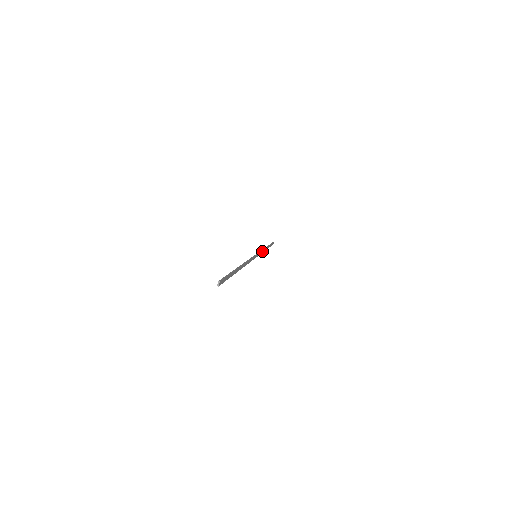
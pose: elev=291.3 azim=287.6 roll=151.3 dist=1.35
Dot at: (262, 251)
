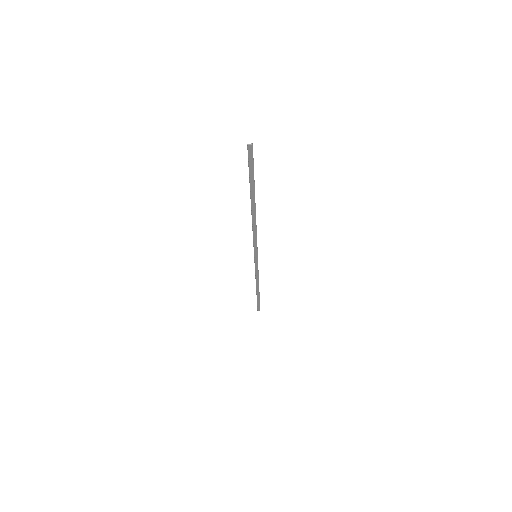
Dot at: (257, 274)
